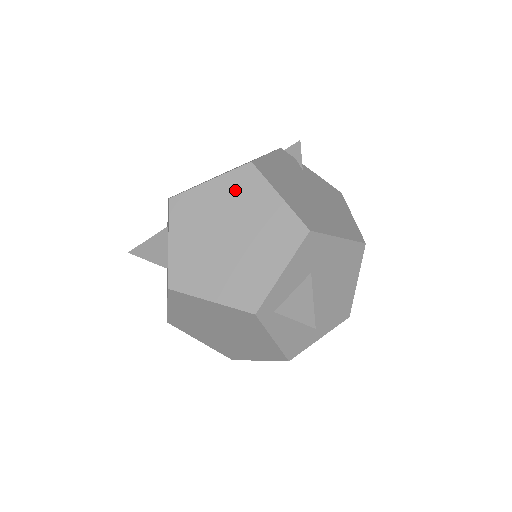
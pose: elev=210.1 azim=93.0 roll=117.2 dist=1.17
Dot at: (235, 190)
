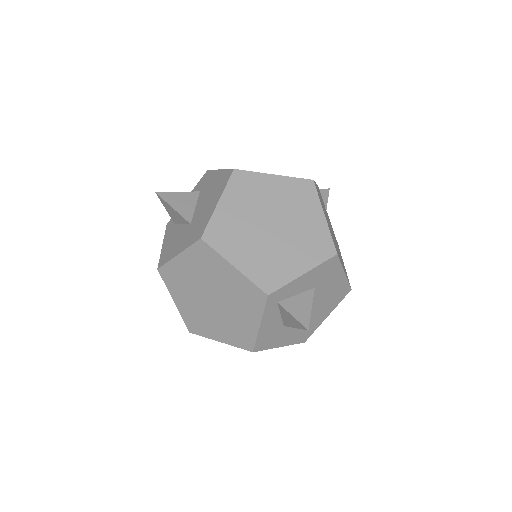
Dot at: (292, 193)
